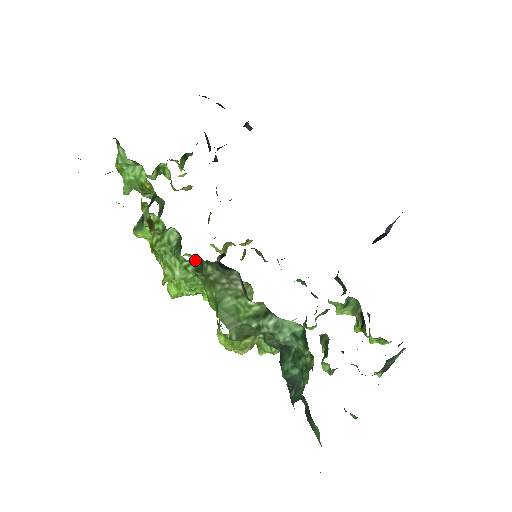
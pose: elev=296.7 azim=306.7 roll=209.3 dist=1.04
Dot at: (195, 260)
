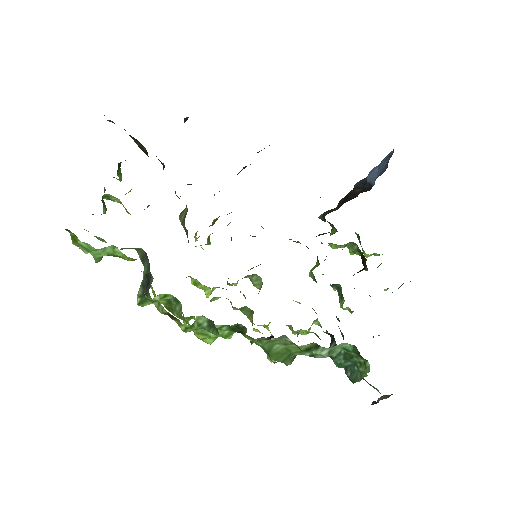
Dot at: occluded
